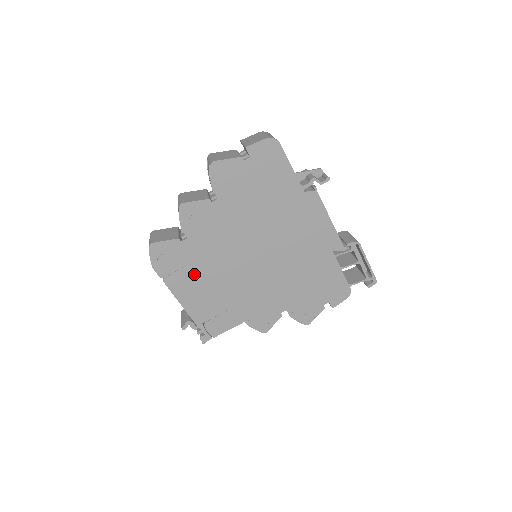
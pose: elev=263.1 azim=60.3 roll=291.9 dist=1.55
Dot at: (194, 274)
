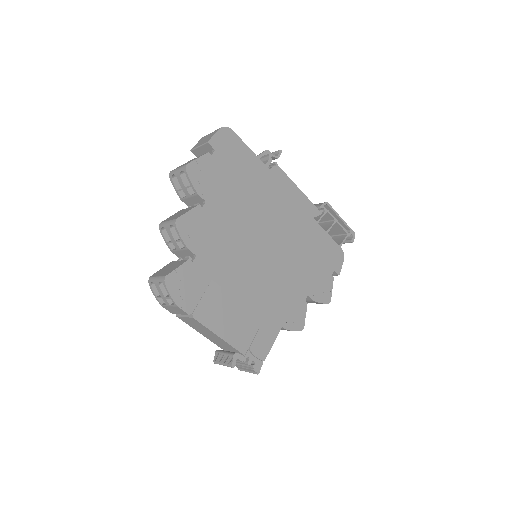
Dot at: (218, 294)
